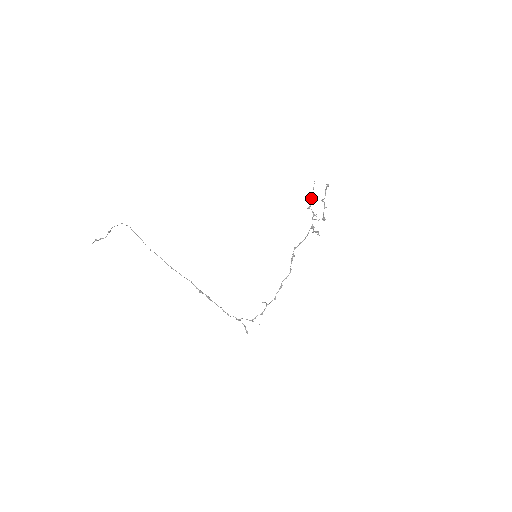
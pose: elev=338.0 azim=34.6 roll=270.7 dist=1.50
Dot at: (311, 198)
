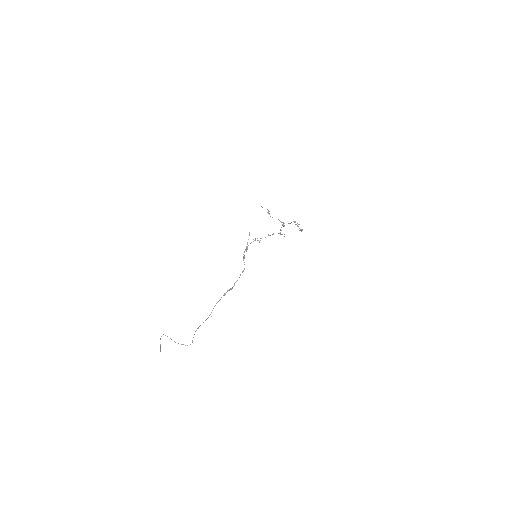
Dot at: occluded
